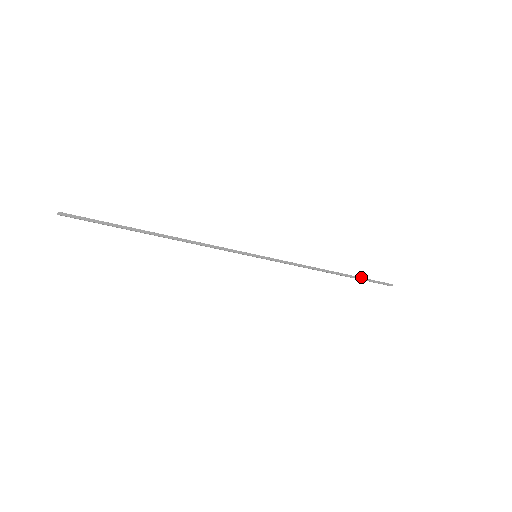
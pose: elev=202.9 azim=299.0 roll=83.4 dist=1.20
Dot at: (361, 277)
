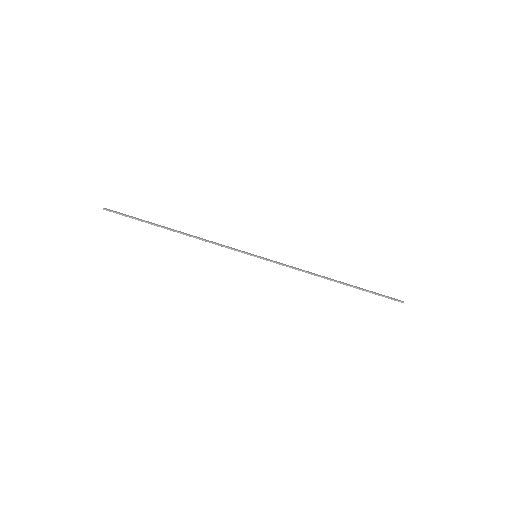
Dot at: (365, 289)
